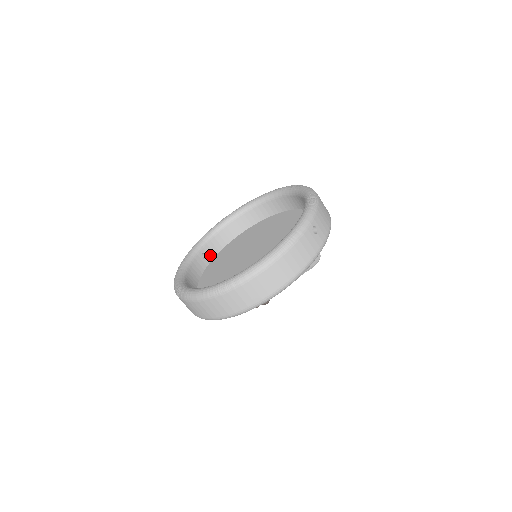
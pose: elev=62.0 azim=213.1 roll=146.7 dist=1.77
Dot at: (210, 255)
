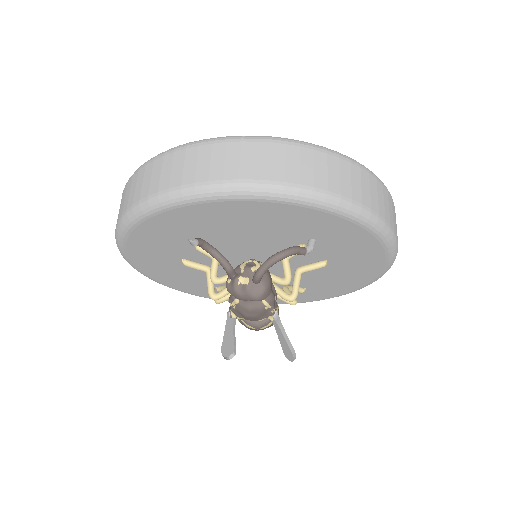
Dot at: occluded
